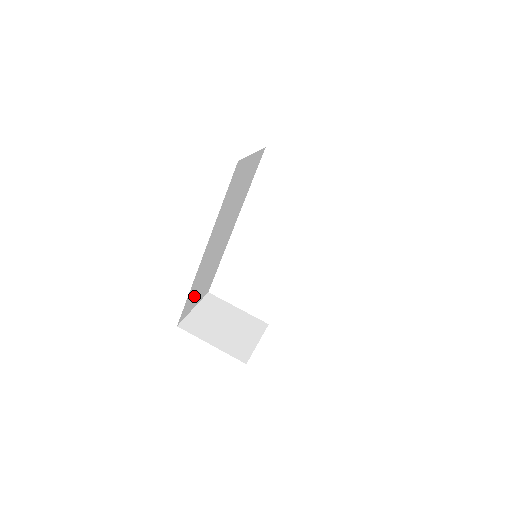
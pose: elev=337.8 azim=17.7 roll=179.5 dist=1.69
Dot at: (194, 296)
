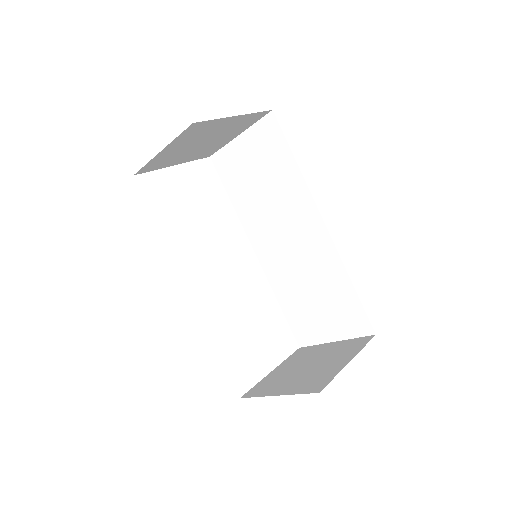
Dot at: occluded
